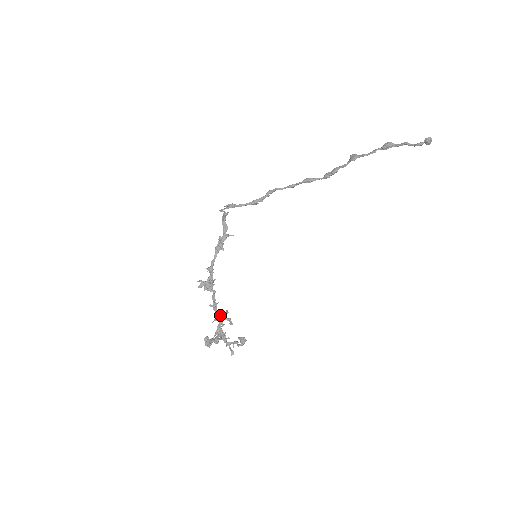
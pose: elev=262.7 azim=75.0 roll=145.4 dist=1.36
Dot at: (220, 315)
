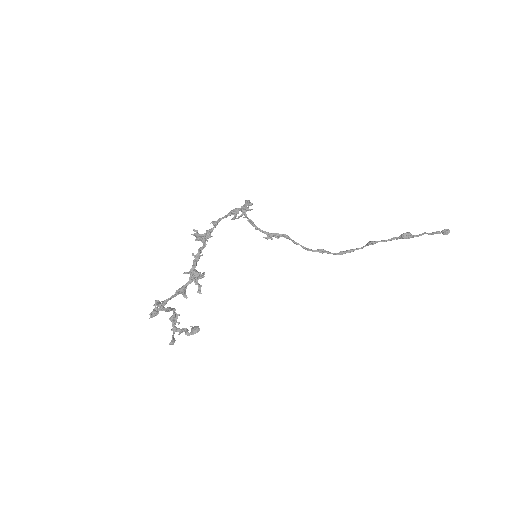
Dot at: (196, 271)
